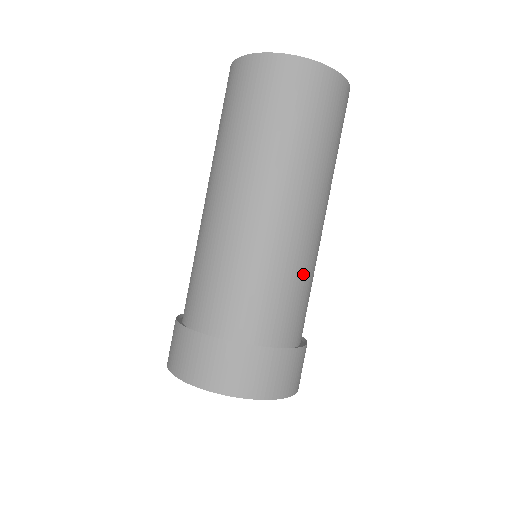
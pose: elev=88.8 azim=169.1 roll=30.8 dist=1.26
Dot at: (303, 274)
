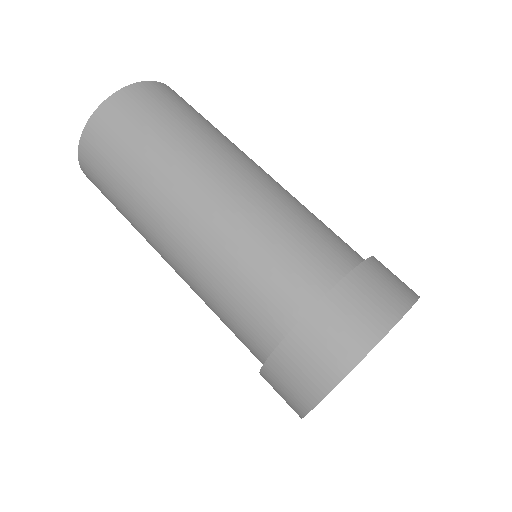
Dot at: (297, 209)
